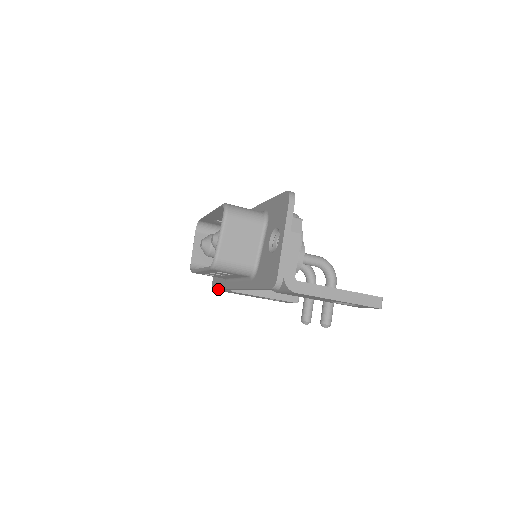
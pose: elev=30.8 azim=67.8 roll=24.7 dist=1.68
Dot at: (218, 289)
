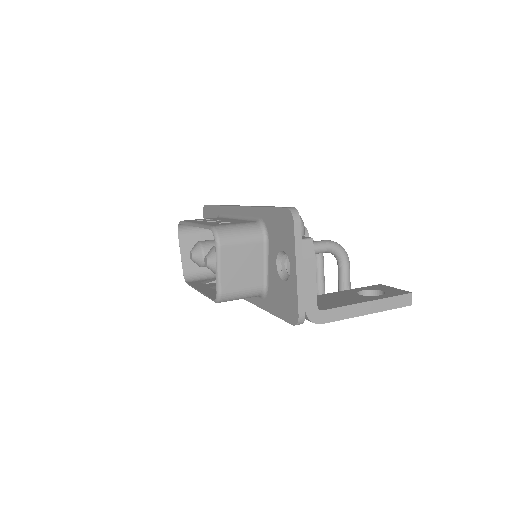
Dot at: occluded
